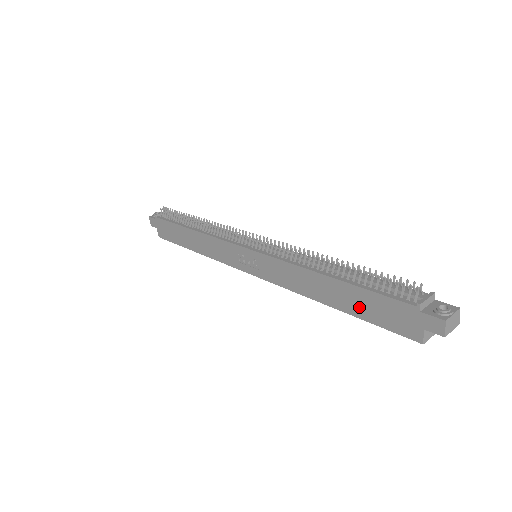
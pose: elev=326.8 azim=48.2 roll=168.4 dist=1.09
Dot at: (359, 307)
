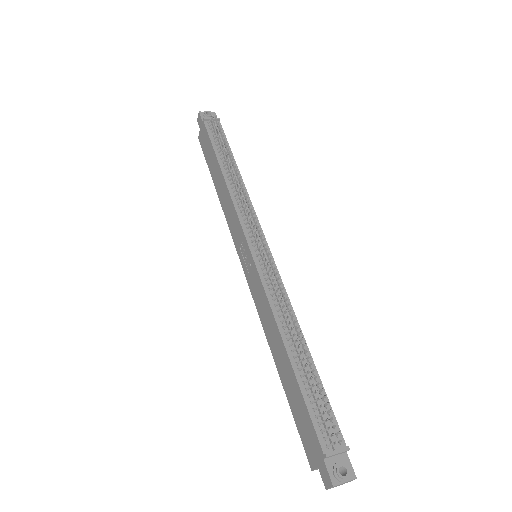
Dot at: (292, 396)
